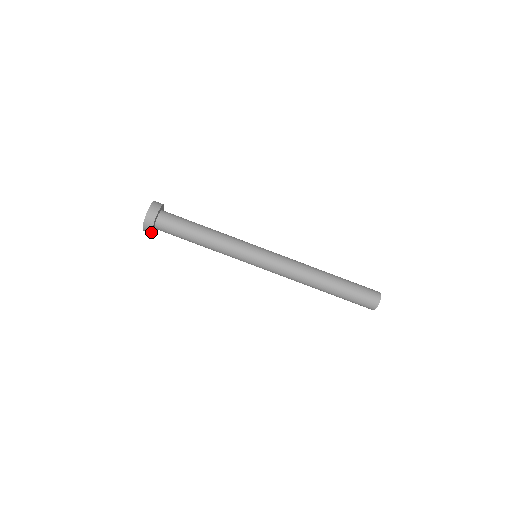
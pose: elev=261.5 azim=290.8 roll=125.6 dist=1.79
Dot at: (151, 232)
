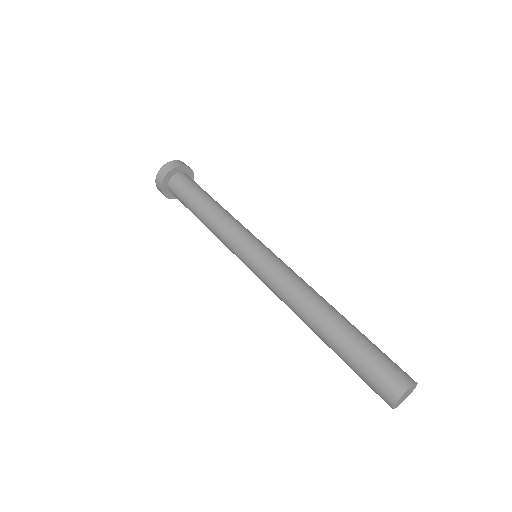
Dot at: (161, 183)
